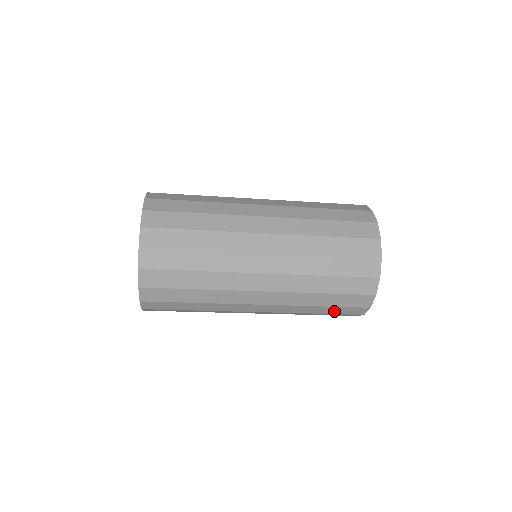
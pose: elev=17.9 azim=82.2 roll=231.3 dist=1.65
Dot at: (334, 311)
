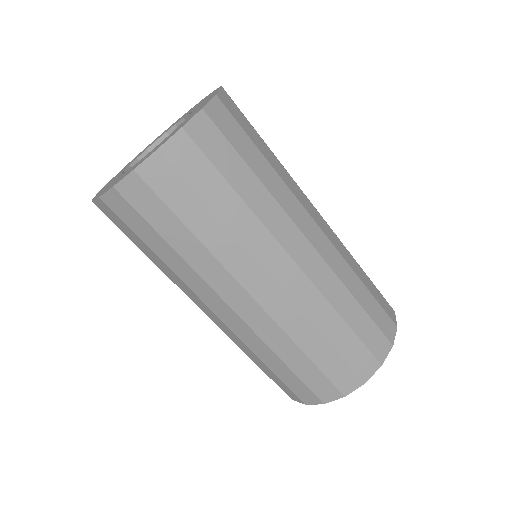
Dot at: (347, 348)
